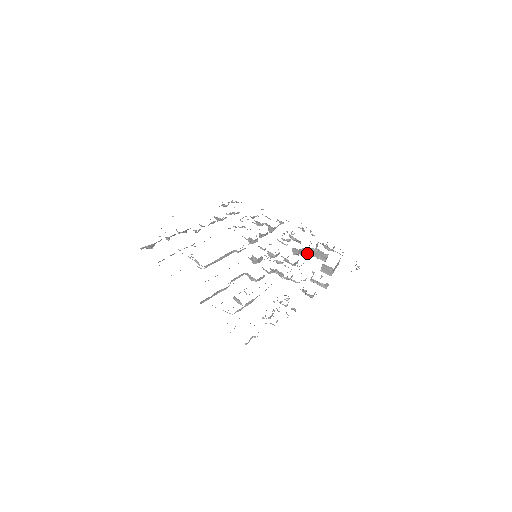
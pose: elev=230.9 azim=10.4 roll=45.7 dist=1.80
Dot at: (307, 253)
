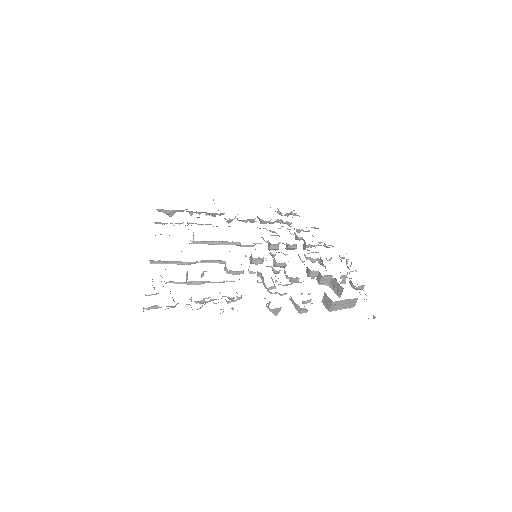
Dot at: (321, 279)
